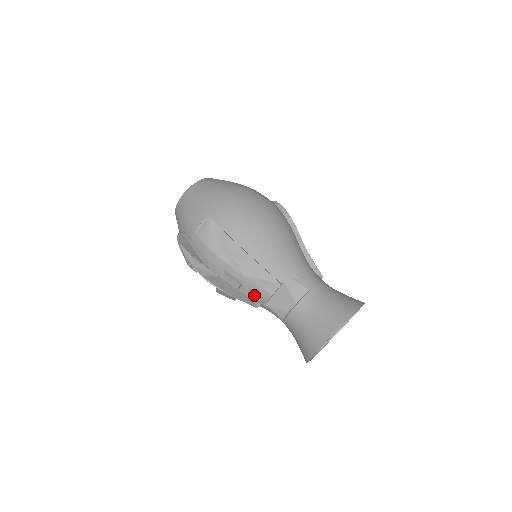
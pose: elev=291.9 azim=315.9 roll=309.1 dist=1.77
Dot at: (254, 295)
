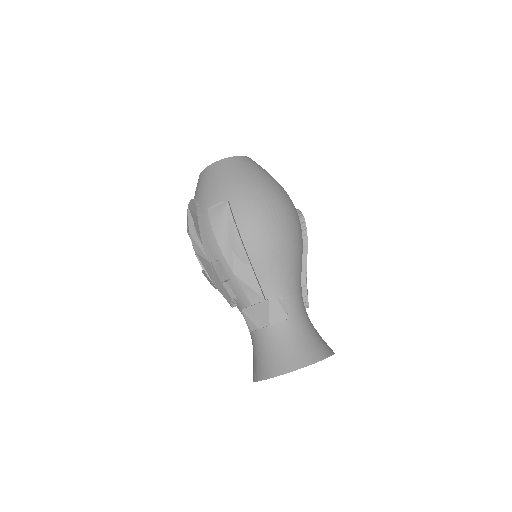
Dot at: (235, 295)
